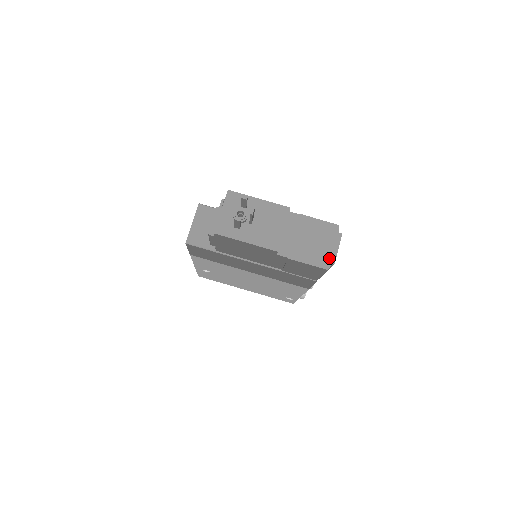
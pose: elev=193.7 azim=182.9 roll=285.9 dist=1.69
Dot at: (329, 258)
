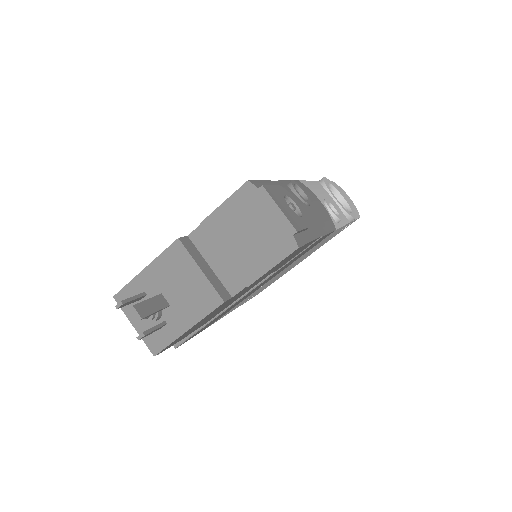
Dot at: (283, 233)
